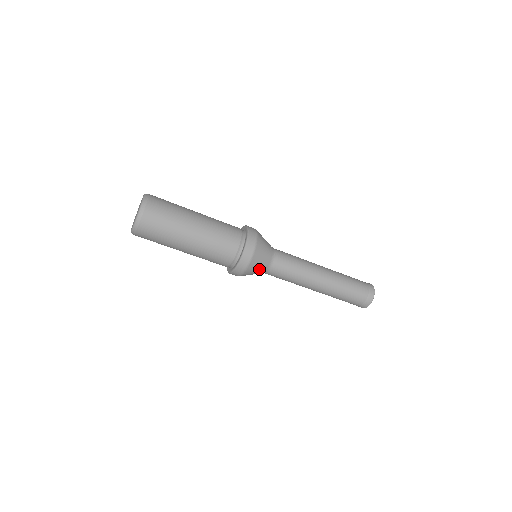
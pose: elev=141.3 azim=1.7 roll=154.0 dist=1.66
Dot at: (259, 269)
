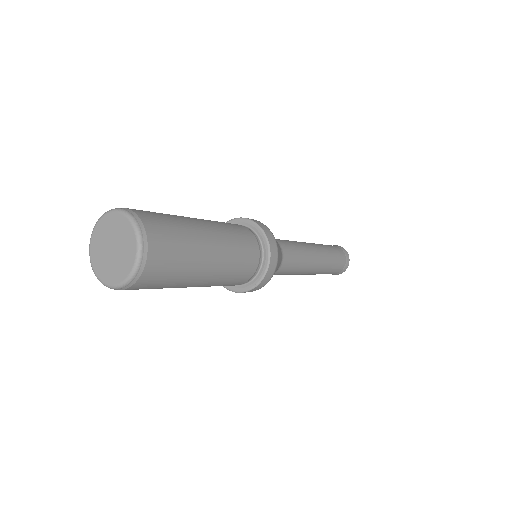
Dot at: occluded
